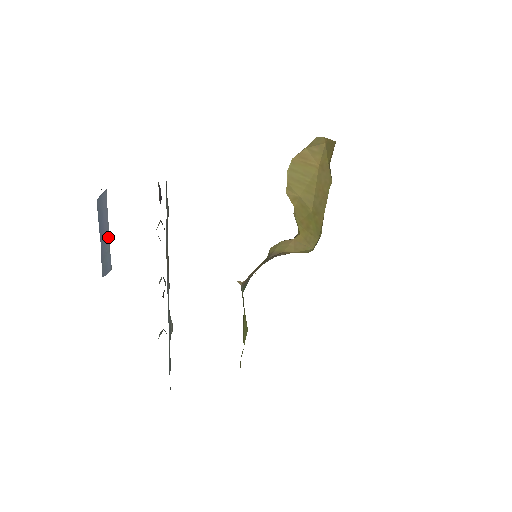
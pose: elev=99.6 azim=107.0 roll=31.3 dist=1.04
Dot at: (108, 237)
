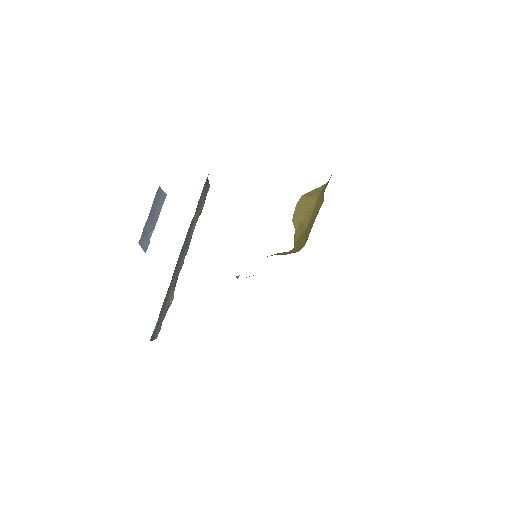
Dot at: (154, 226)
